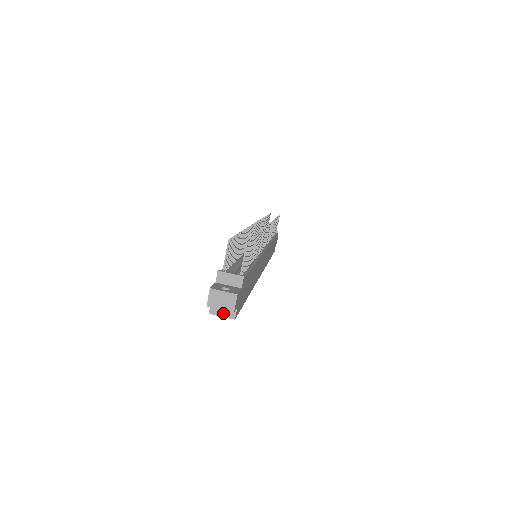
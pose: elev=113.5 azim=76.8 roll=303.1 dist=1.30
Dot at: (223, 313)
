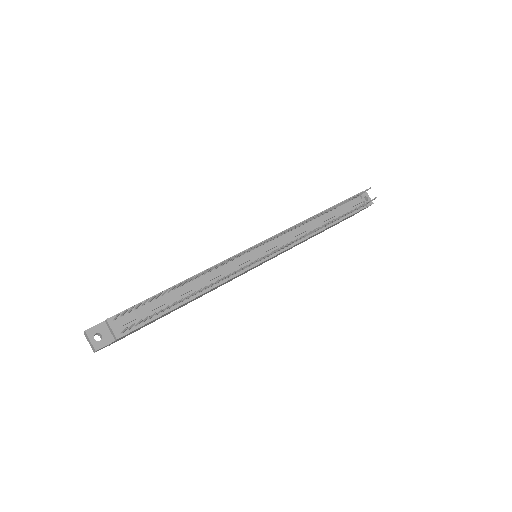
Dot at: occluded
